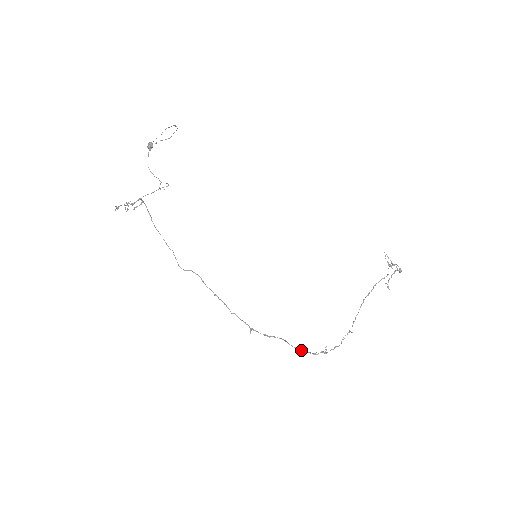
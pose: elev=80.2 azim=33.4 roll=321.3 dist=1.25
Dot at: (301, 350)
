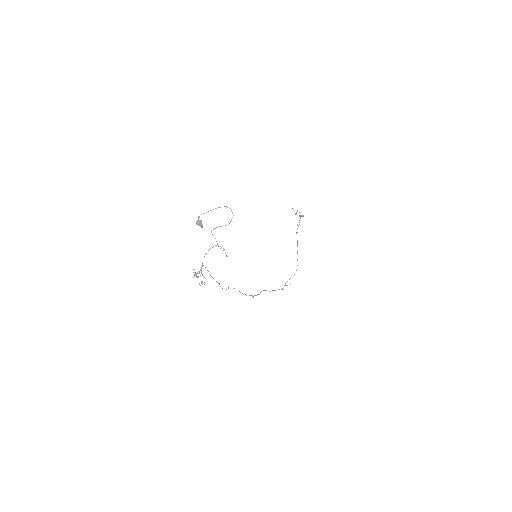
Dot at: occluded
